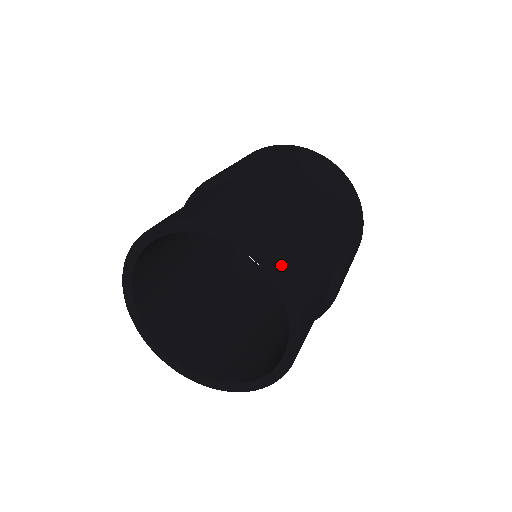
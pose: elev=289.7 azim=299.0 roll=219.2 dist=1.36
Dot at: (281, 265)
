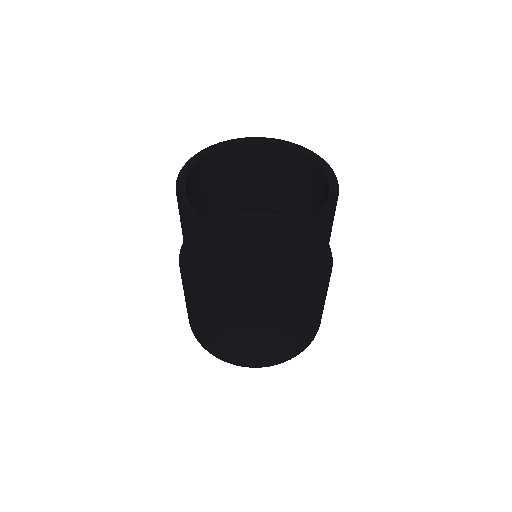
Dot at: occluded
